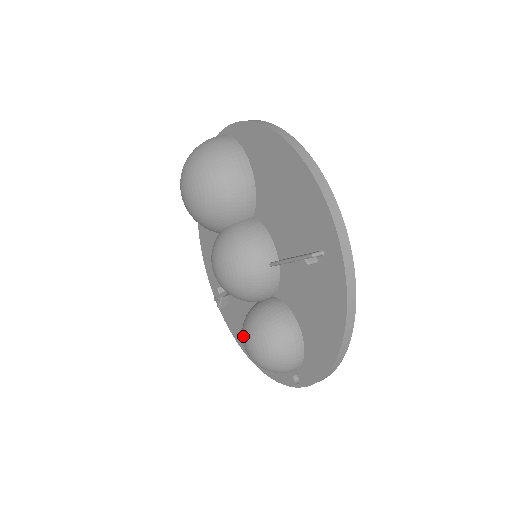
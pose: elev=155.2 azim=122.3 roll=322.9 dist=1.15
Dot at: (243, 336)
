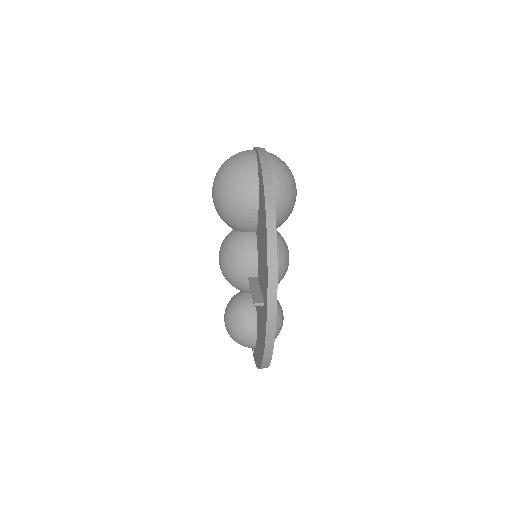
Dot at: (225, 310)
